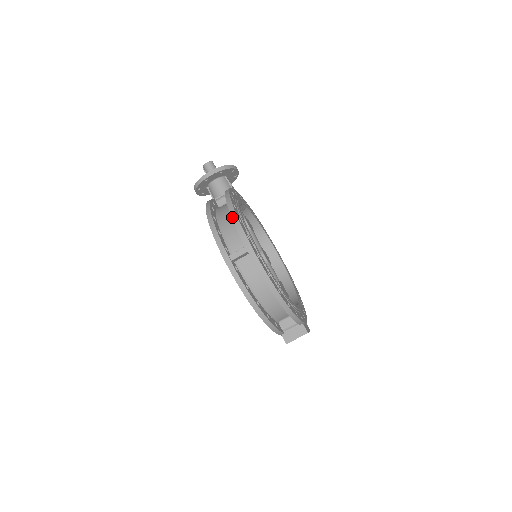
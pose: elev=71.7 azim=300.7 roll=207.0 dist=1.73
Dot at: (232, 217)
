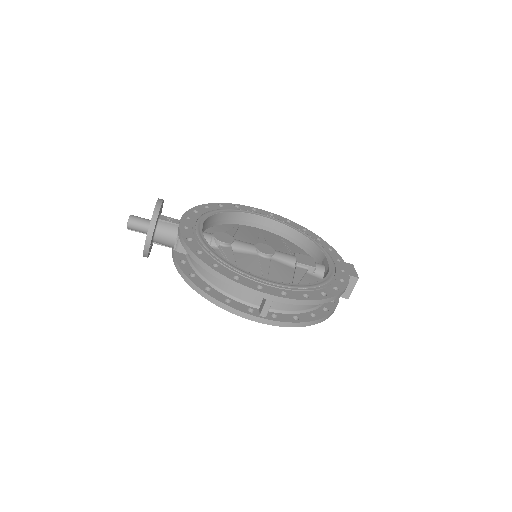
Dot at: occluded
